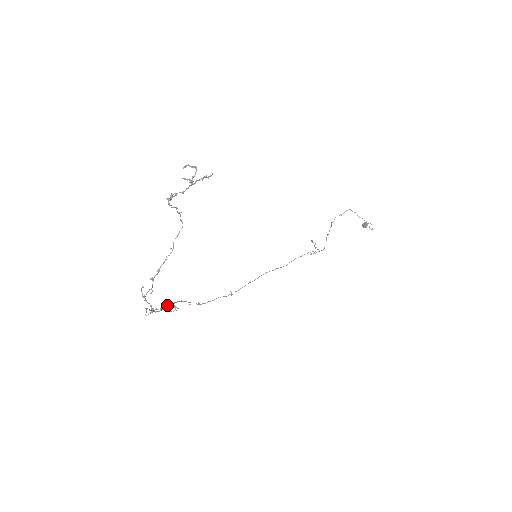
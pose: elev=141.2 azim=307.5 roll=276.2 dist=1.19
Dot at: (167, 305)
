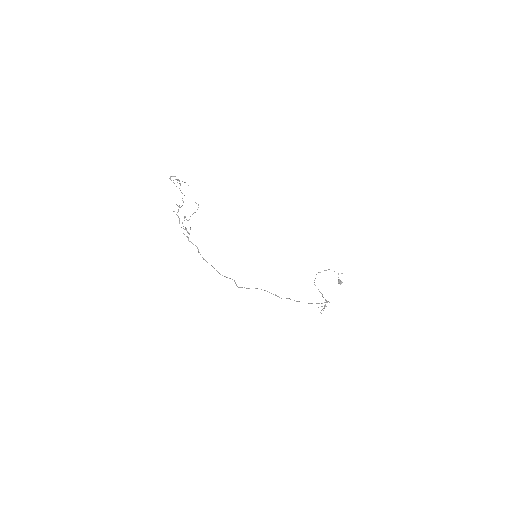
Dot at: occluded
